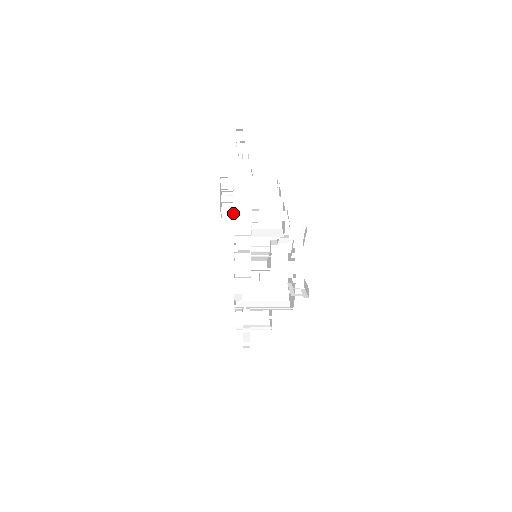
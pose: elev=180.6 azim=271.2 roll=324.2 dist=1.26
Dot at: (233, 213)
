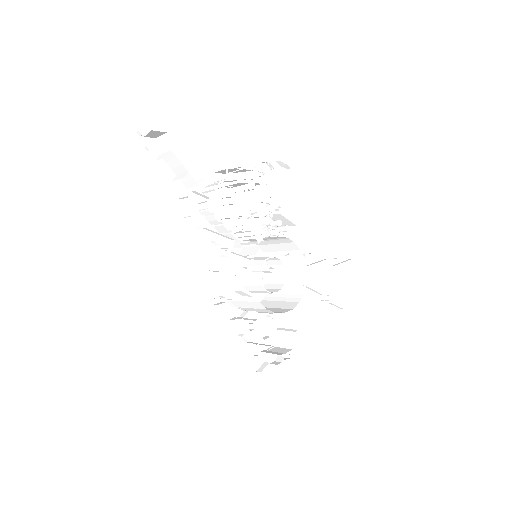
Dot at: (219, 198)
